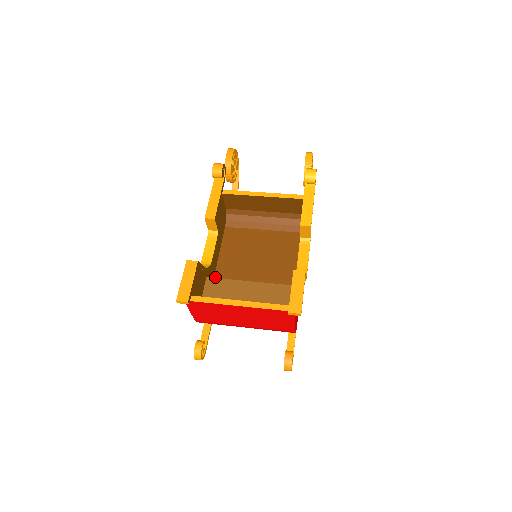
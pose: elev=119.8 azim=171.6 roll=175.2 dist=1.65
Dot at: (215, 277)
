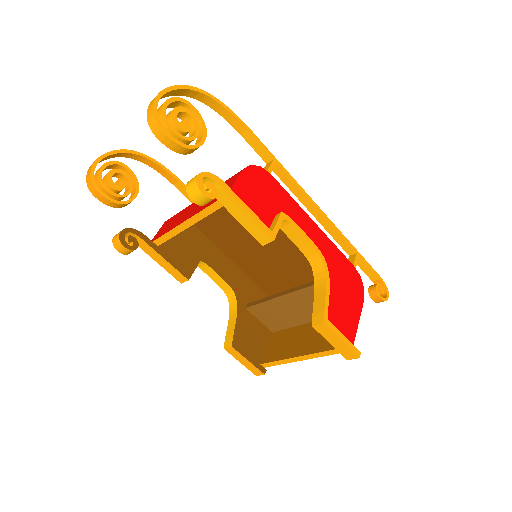
Dot at: (246, 273)
